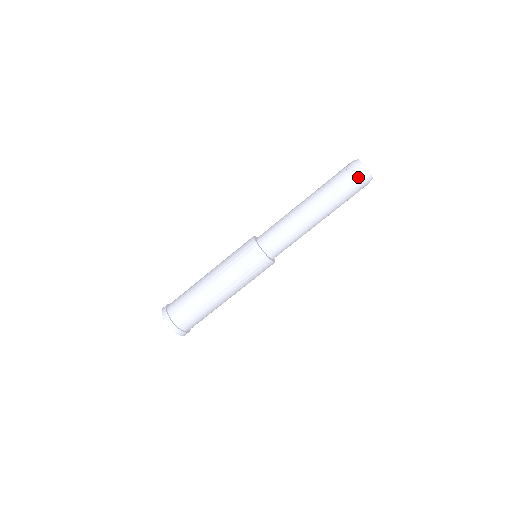
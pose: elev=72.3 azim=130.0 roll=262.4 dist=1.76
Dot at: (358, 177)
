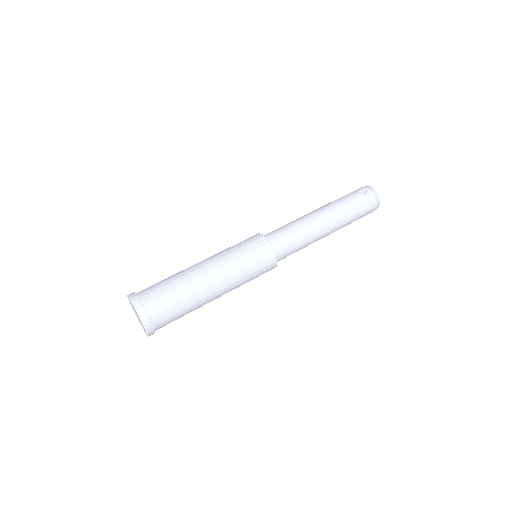
Dot at: (366, 192)
